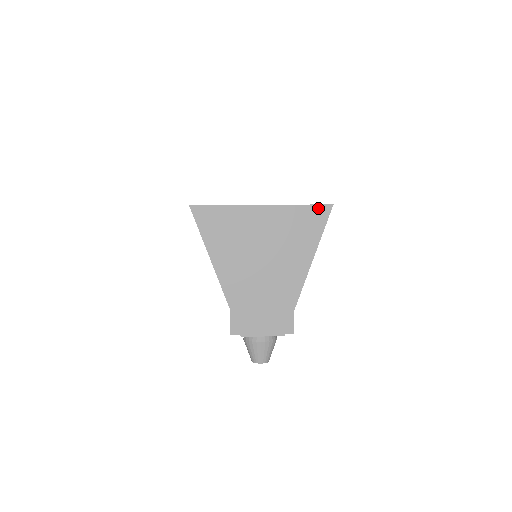
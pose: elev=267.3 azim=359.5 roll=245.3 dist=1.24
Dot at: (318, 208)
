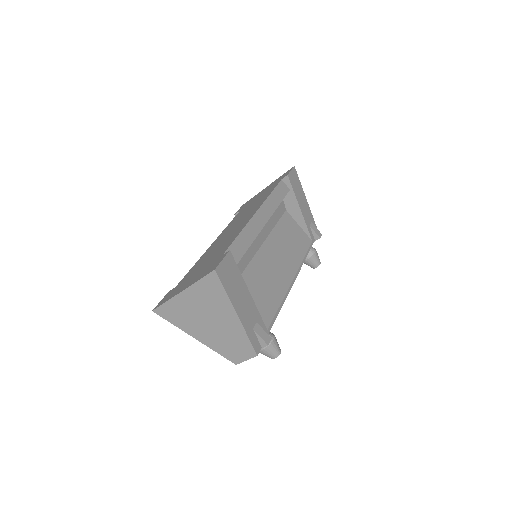
Dot at: (209, 277)
